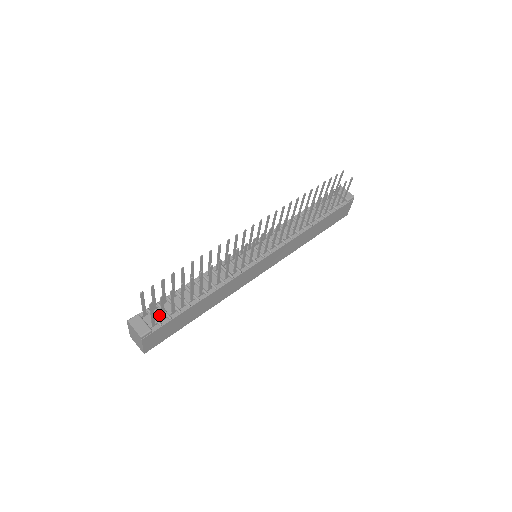
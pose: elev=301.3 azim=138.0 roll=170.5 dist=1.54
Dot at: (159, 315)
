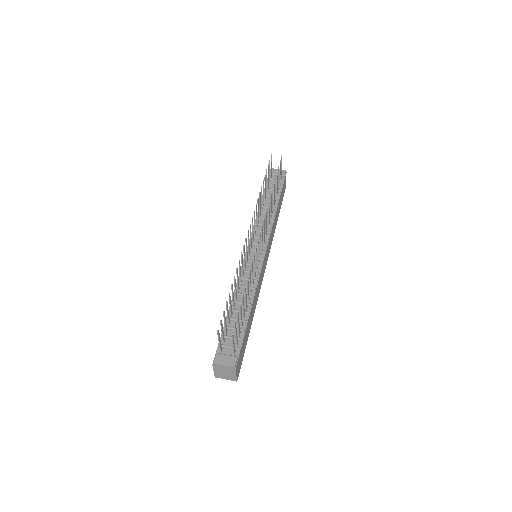
Dot at: (231, 343)
